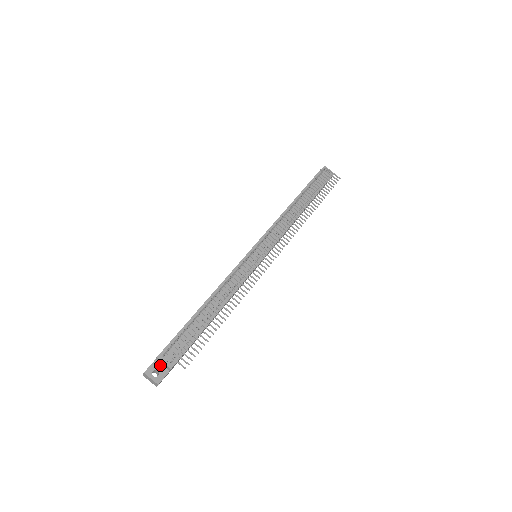
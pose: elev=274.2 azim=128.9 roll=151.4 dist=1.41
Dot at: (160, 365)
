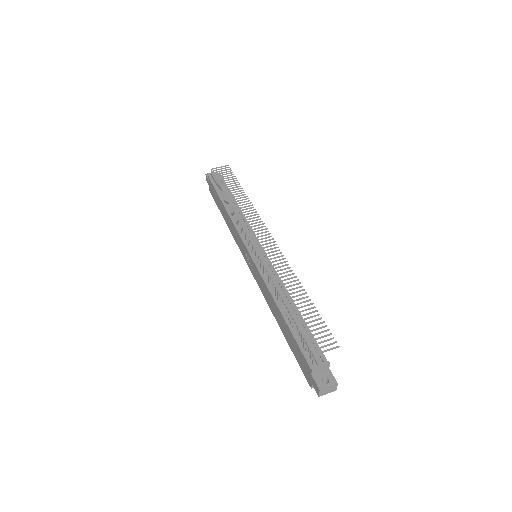
Dot at: (319, 373)
